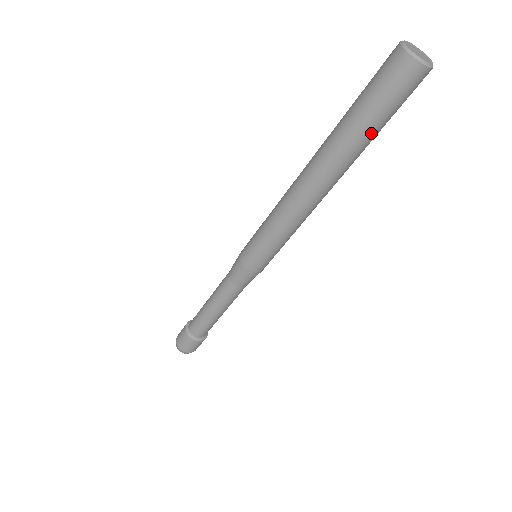
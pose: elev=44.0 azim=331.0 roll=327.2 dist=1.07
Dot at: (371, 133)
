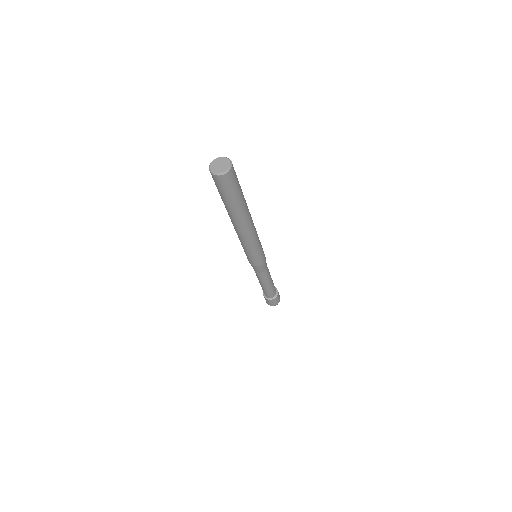
Dot at: (230, 203)
